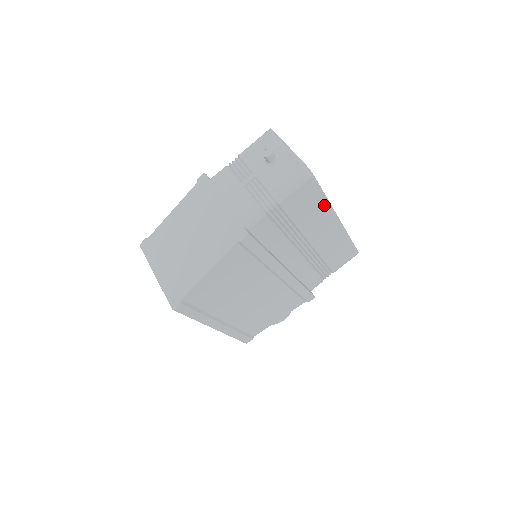
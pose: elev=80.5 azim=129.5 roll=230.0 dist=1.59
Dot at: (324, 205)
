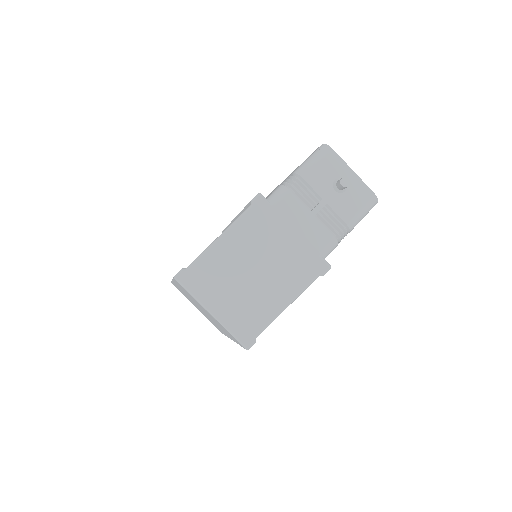
Dot at: occluded
